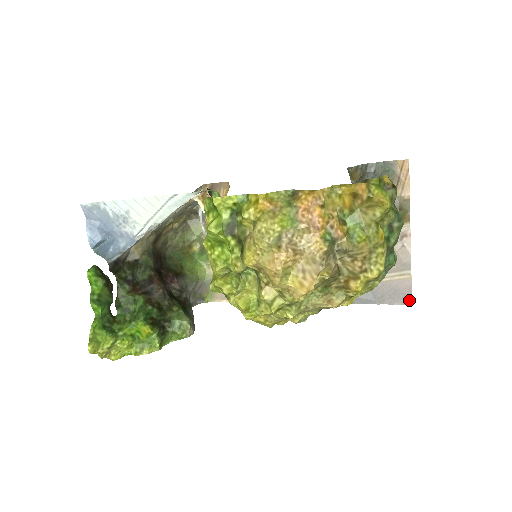
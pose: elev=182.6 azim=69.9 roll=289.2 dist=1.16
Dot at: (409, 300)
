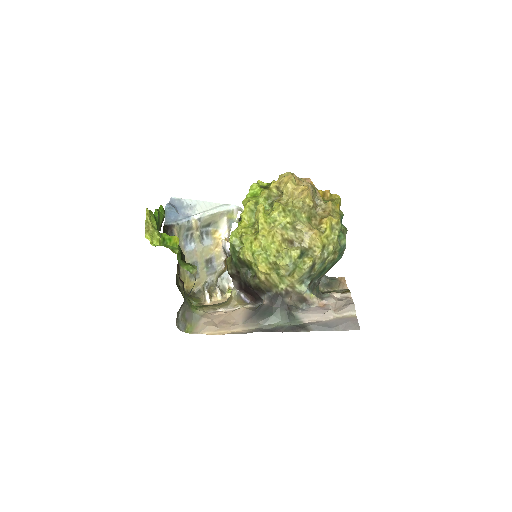
Dot at: (357, 327)
